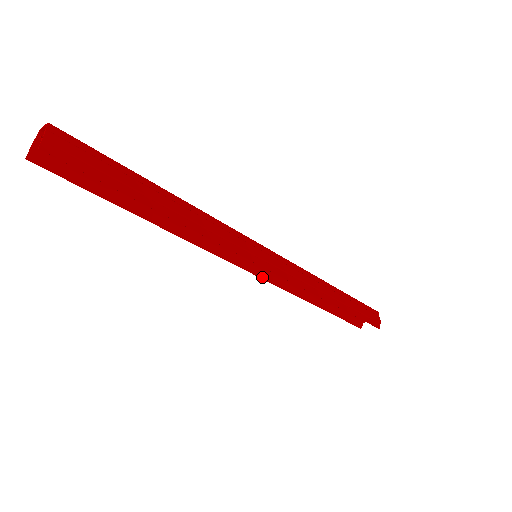
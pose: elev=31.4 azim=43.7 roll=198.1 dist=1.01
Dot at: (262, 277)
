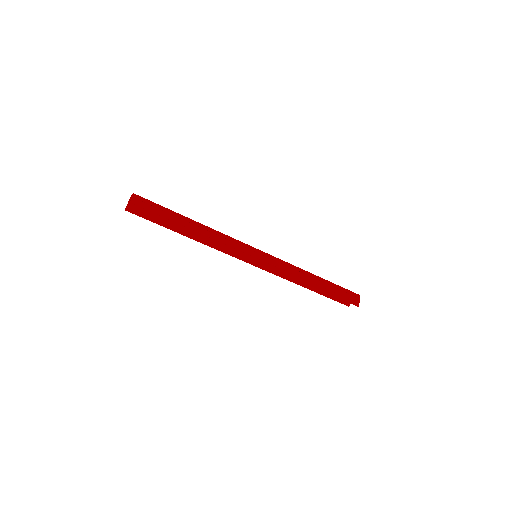
Dot at: (263, 269)
